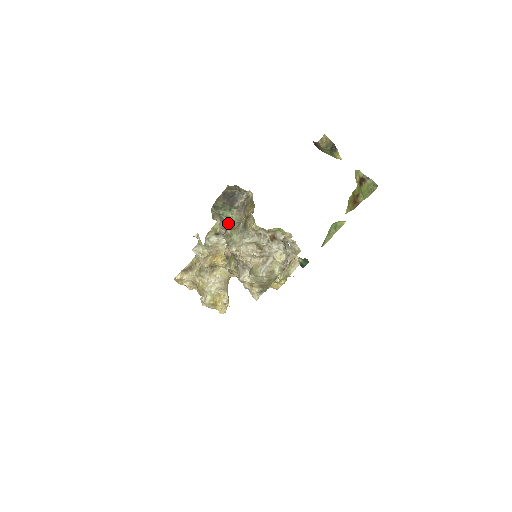
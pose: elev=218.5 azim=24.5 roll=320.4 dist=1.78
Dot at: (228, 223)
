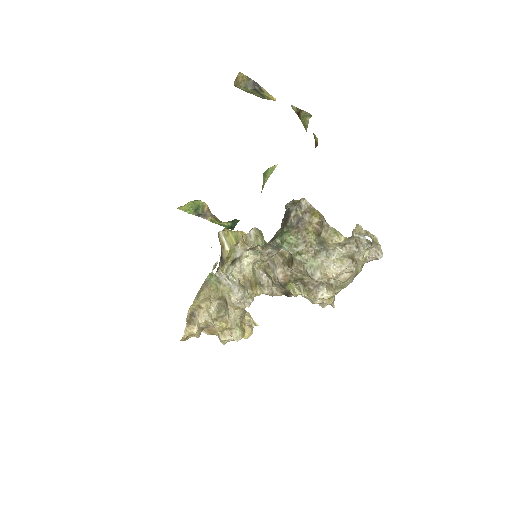
Dot at: (289, 249)
